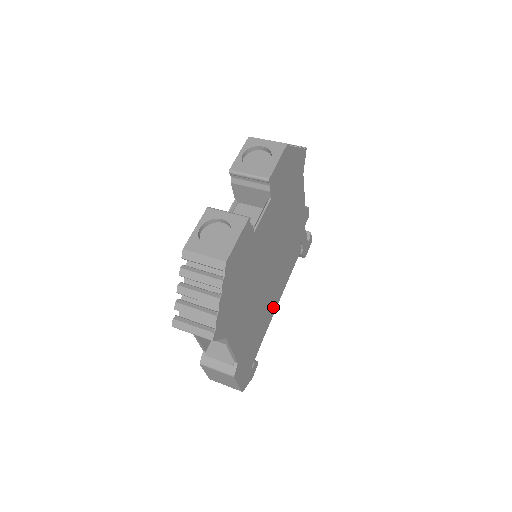
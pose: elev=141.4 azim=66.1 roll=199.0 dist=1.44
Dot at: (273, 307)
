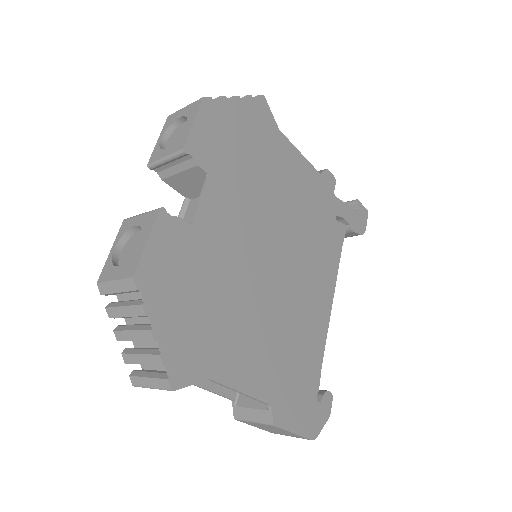
Dot at: (321, 312)
